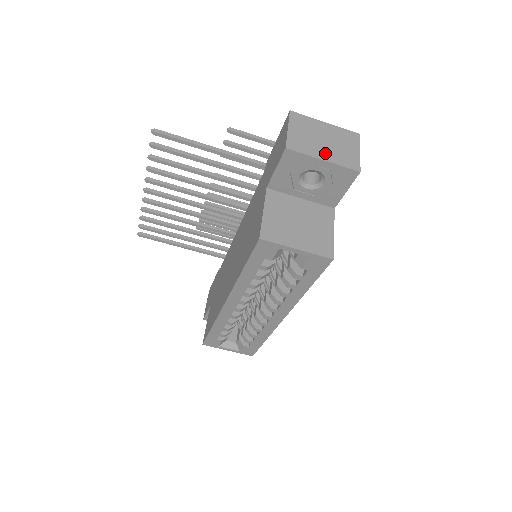
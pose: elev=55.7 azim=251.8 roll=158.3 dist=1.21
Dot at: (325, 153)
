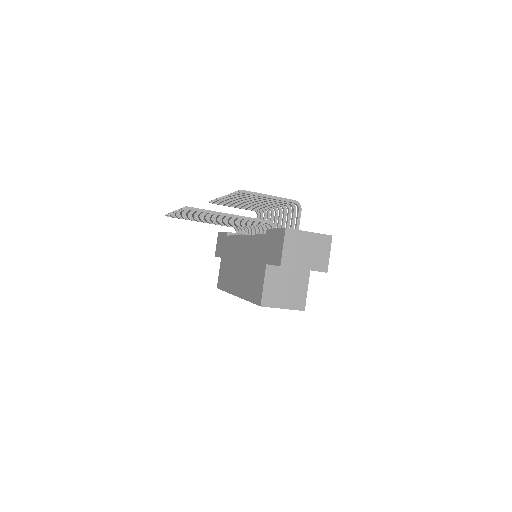
Dot at: (306, 263)
